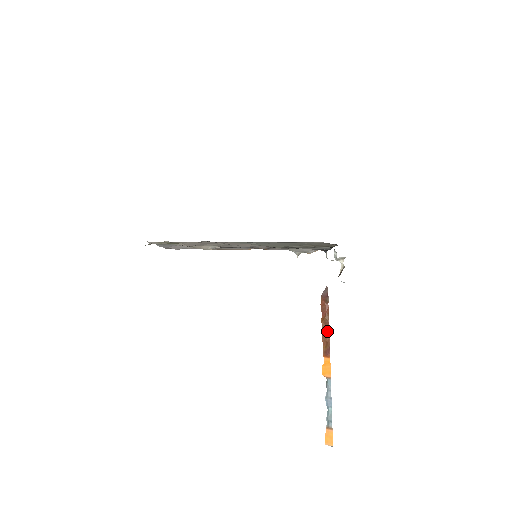
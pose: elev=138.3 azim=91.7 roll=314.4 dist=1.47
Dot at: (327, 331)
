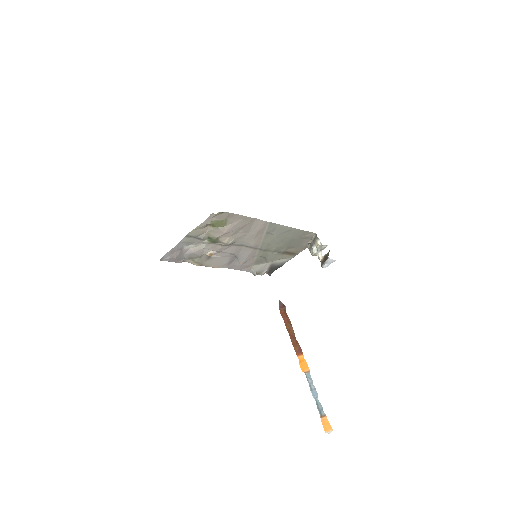
Dot at: (293, 334)
